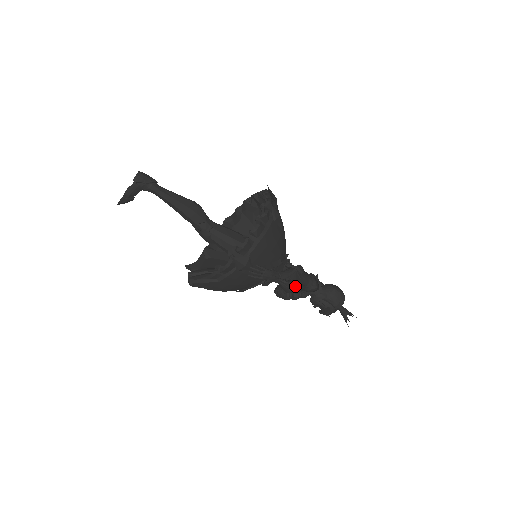
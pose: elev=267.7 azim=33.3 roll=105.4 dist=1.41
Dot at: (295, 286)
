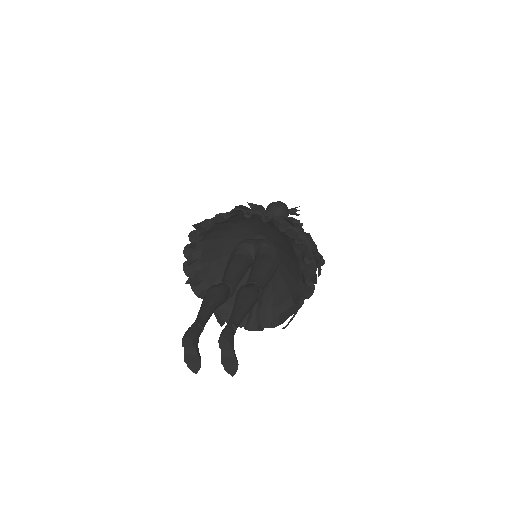
Dot at: occluded
